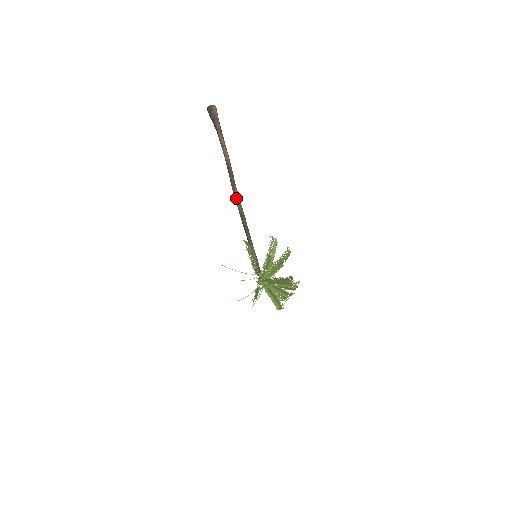
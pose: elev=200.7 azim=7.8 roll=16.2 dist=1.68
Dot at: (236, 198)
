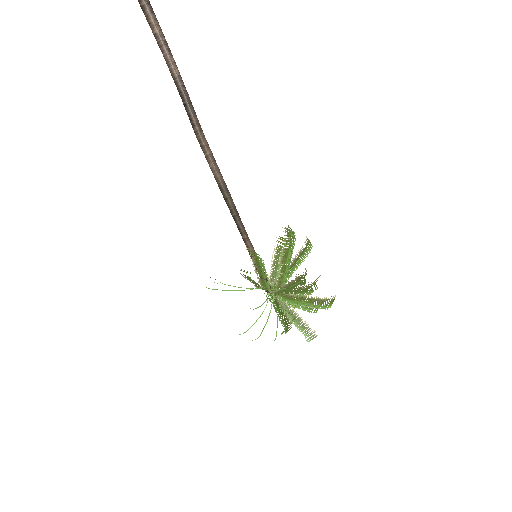
Dot at: (208, 157)
